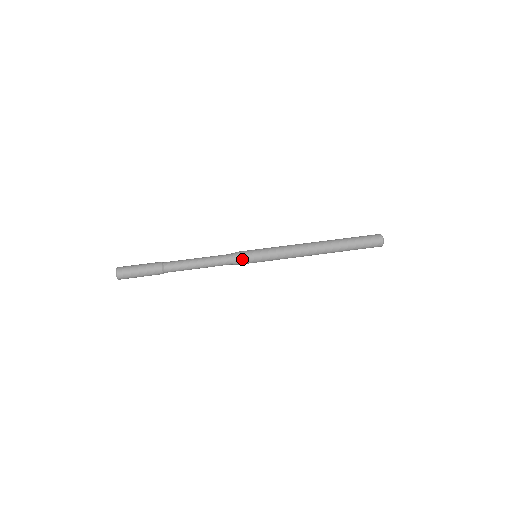
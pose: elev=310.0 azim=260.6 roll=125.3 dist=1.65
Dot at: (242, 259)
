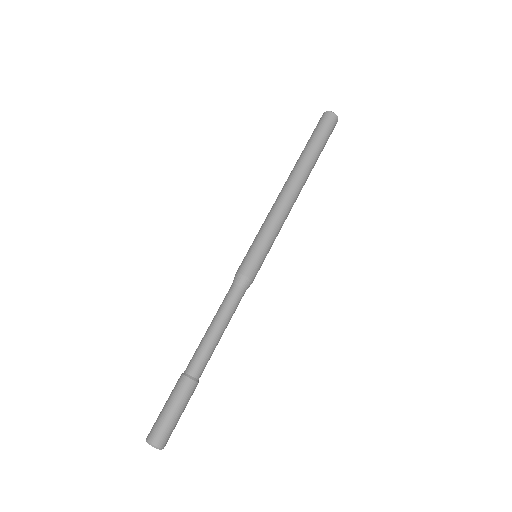
Dot at: occluded
